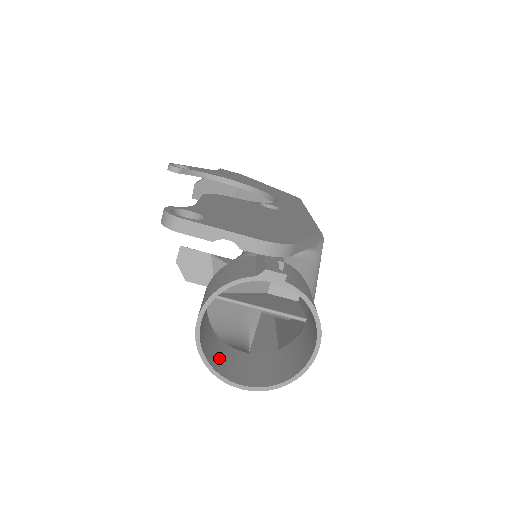
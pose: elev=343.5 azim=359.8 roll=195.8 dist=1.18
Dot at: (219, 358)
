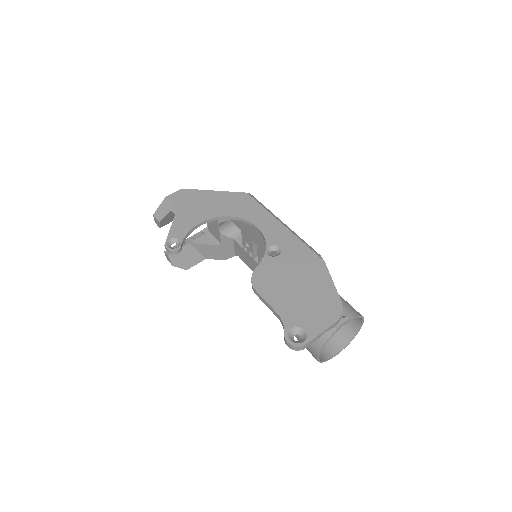
Dot at: occluded
